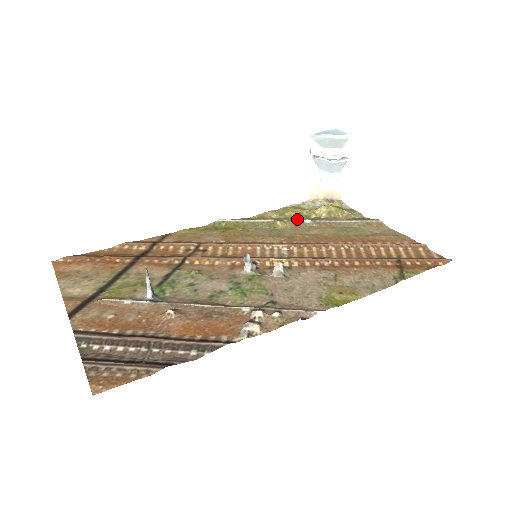
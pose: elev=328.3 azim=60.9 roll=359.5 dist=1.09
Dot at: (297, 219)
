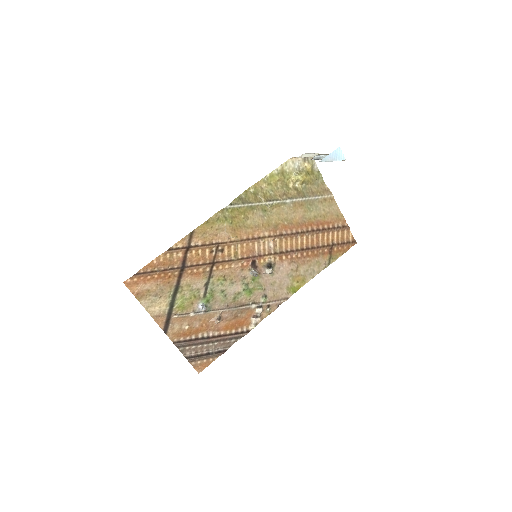
Dot at: (281, 200)
